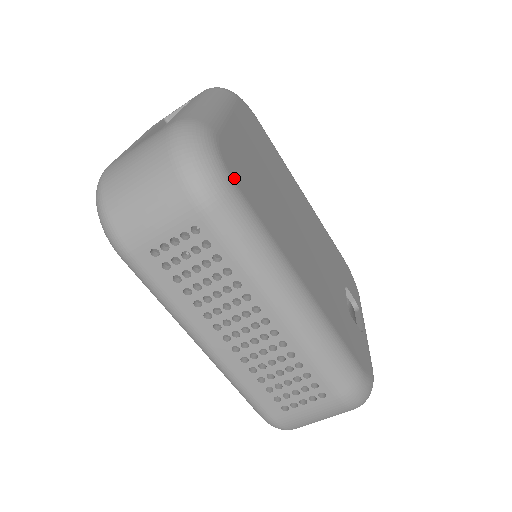
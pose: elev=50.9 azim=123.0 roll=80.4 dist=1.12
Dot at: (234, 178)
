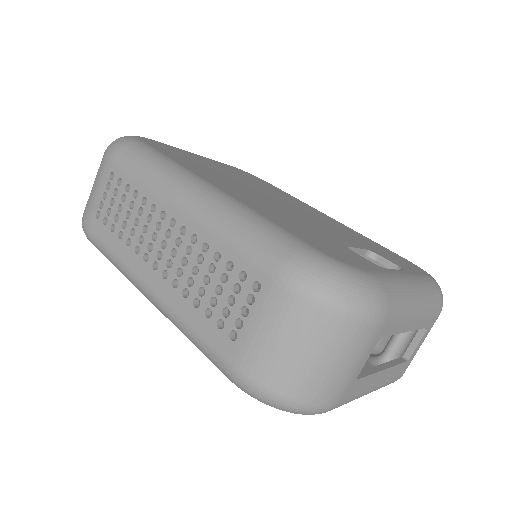
Dot at: (147, 143)
